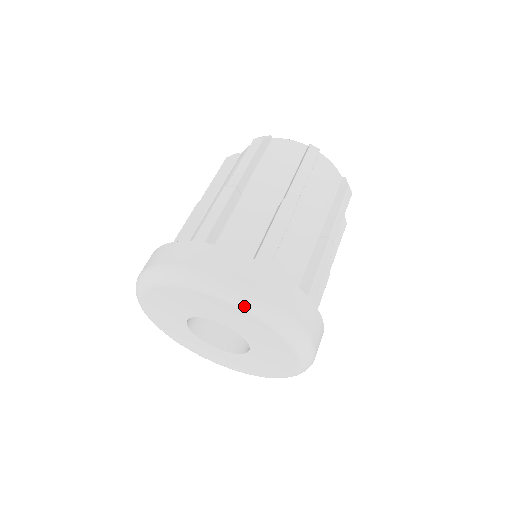
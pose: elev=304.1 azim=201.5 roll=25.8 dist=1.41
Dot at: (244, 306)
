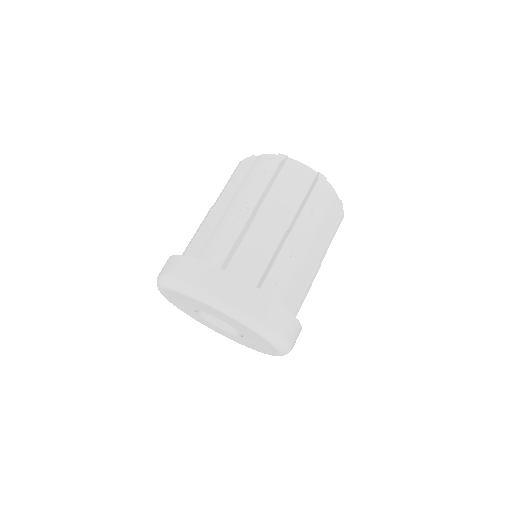
Dot at: (196, 297)
